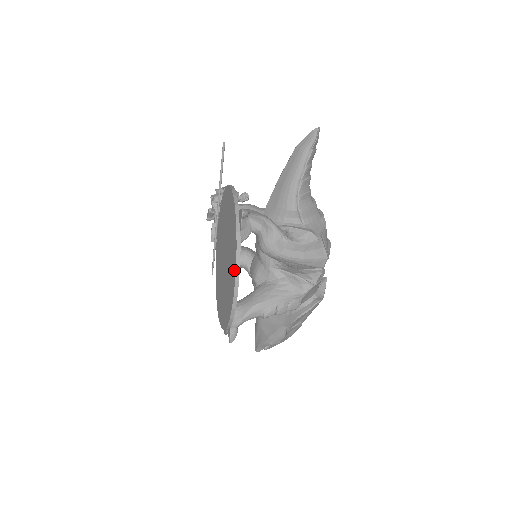
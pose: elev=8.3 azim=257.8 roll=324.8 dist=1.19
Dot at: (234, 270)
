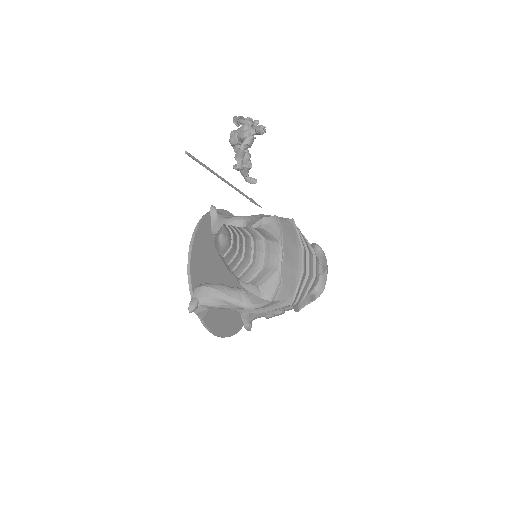
Dot at: (212, 327)
